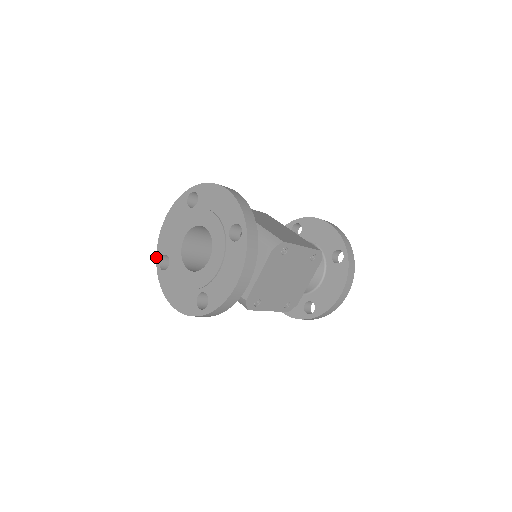
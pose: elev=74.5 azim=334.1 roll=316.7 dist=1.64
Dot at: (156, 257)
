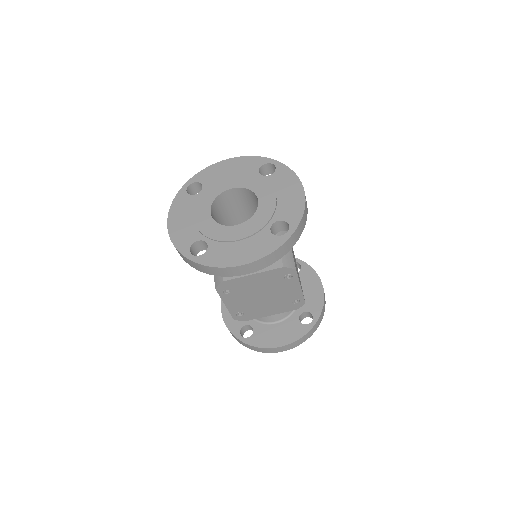
Dot at: occluded
